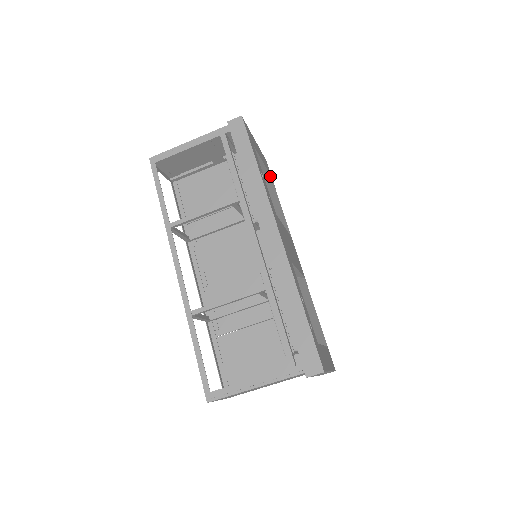
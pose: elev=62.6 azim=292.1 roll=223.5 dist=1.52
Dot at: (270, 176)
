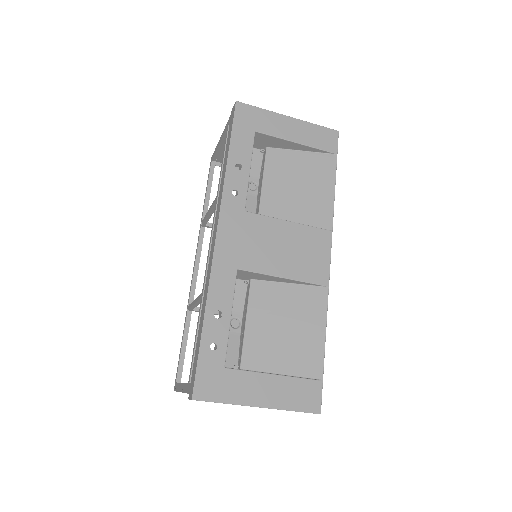
Dot at: (330, 152)
